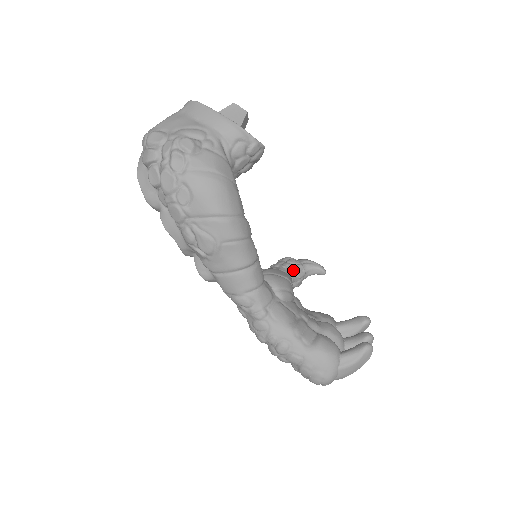
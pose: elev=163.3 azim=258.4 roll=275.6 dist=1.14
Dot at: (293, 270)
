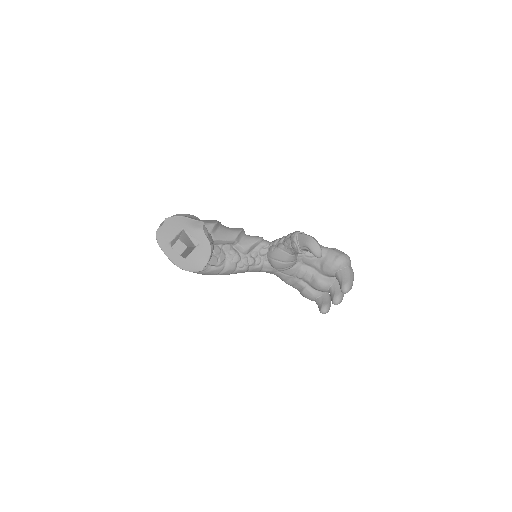
Dot at: (293, 252)
